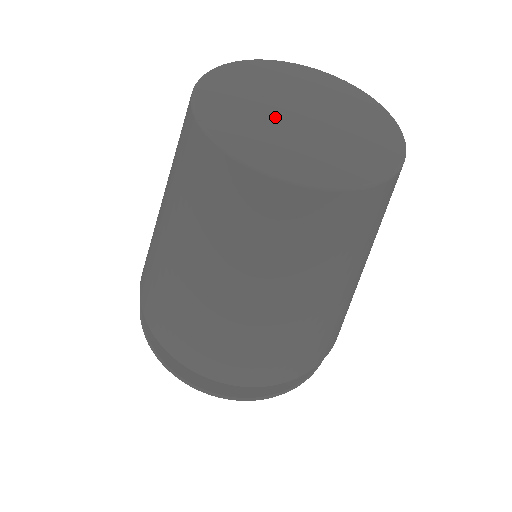
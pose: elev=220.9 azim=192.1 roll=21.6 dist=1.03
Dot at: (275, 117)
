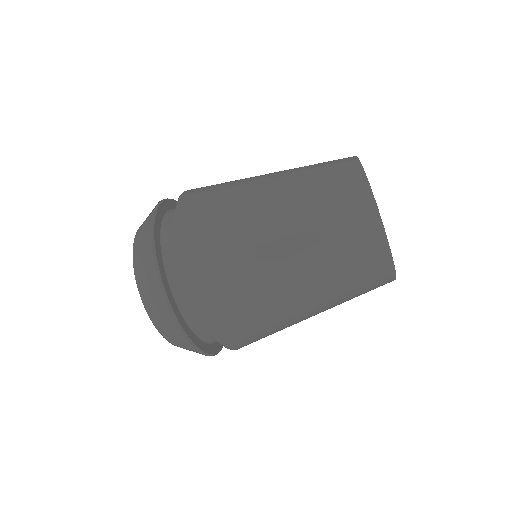
Dot at: occluded
